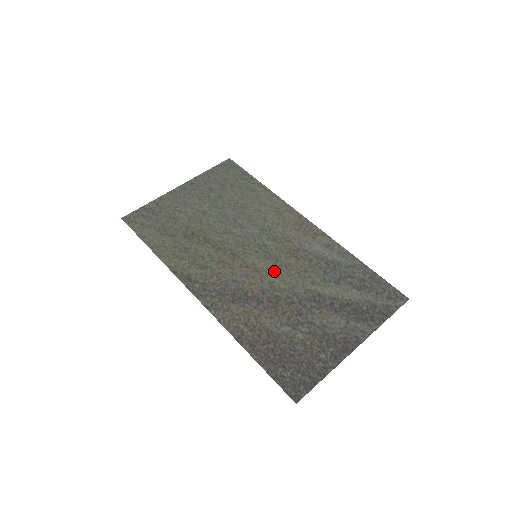
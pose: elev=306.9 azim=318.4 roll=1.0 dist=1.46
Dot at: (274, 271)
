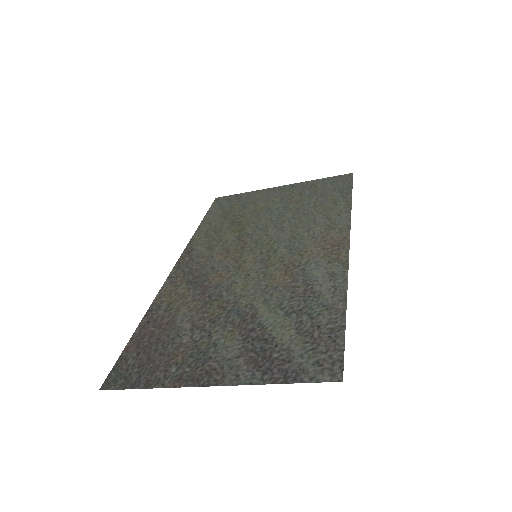
Dot at: (250, 274)
